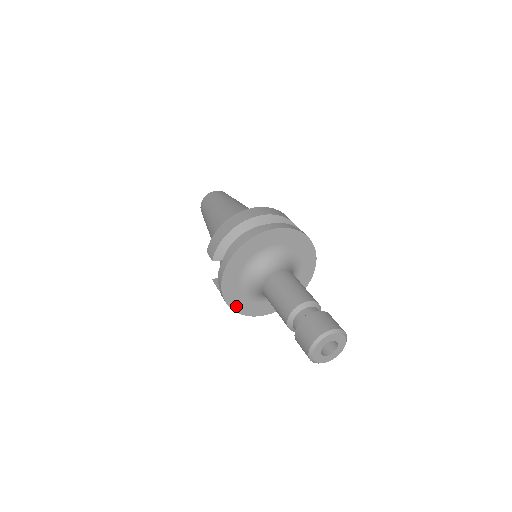
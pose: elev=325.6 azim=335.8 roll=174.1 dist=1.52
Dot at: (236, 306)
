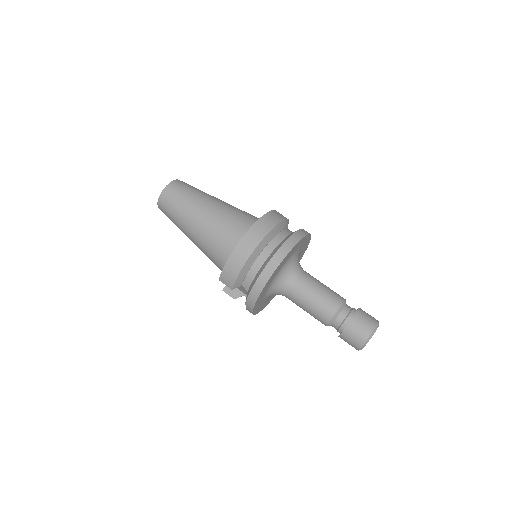
Dot at: (259, 310)
